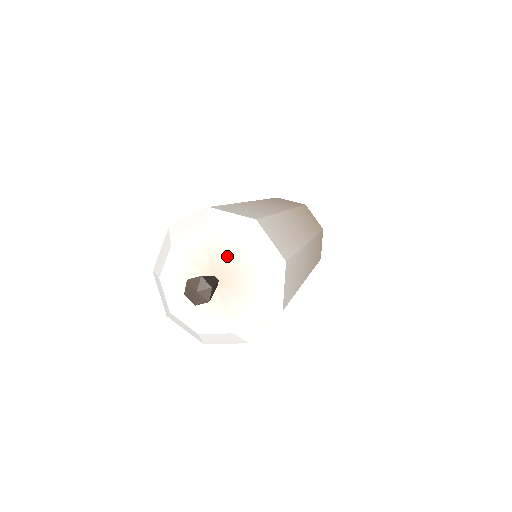
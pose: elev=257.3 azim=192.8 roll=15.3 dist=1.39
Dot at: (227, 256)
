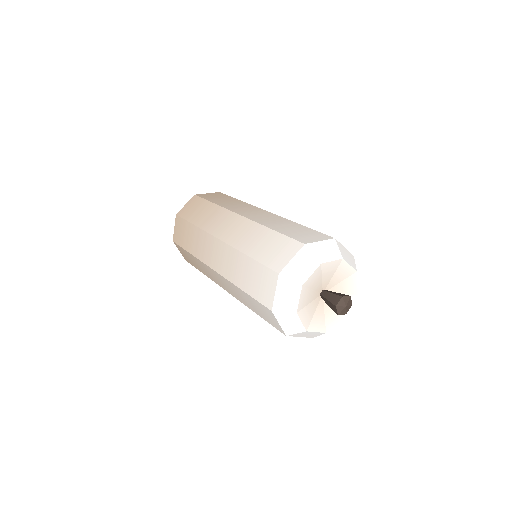
Dot at: (343, 279)
